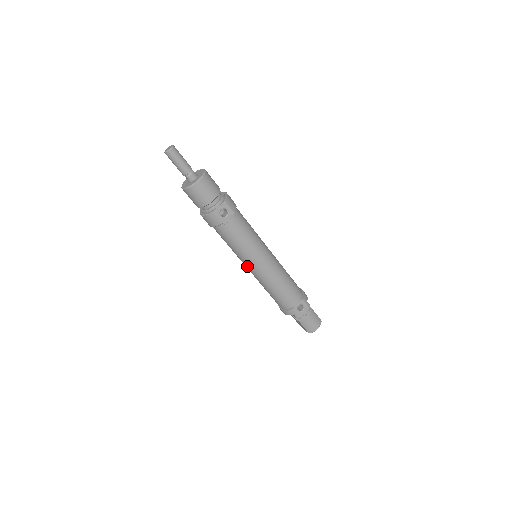
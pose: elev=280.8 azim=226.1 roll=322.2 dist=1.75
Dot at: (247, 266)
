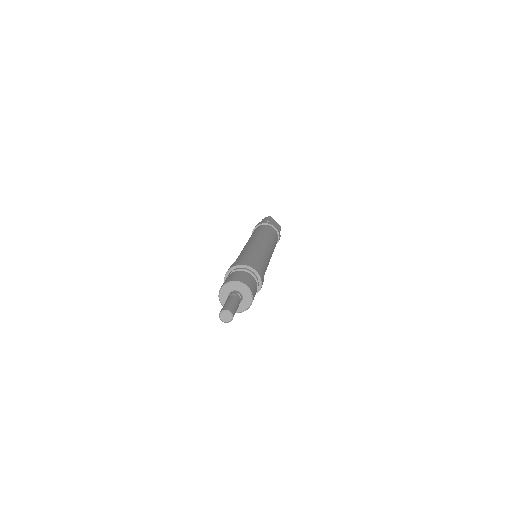
Dot at: occluded
